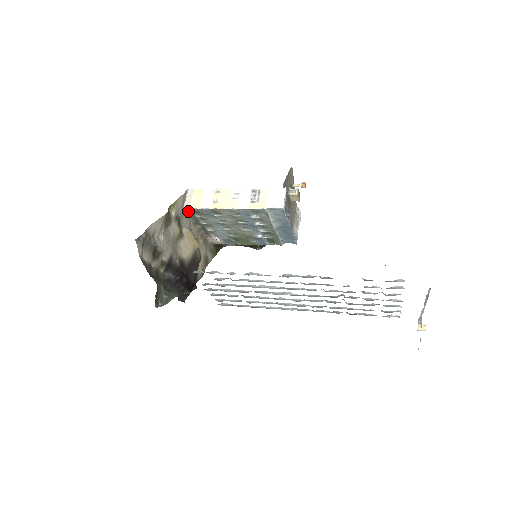
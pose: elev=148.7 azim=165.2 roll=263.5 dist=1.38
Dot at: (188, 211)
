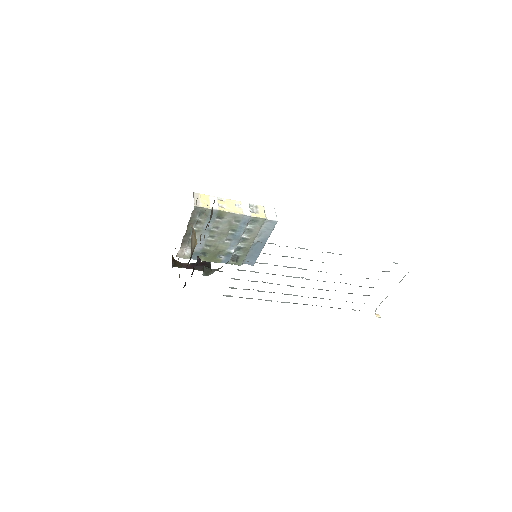
Dot at: (194, 210)
